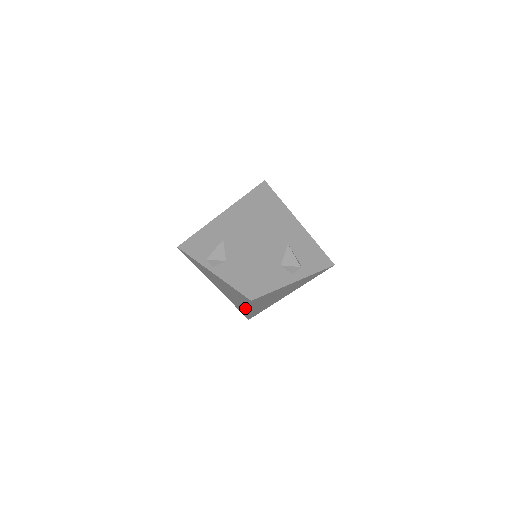
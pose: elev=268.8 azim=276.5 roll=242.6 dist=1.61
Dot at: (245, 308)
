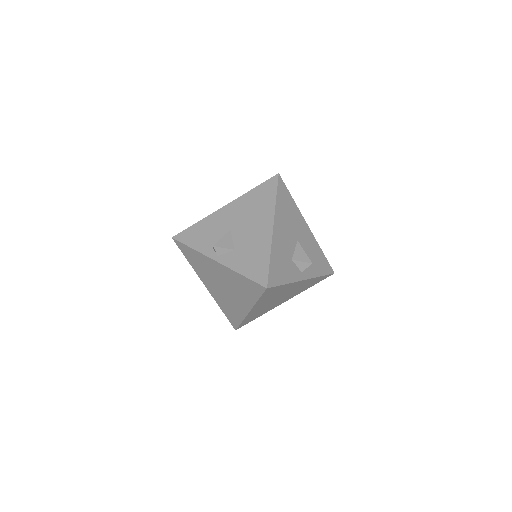
Dot at: (243, 309)
